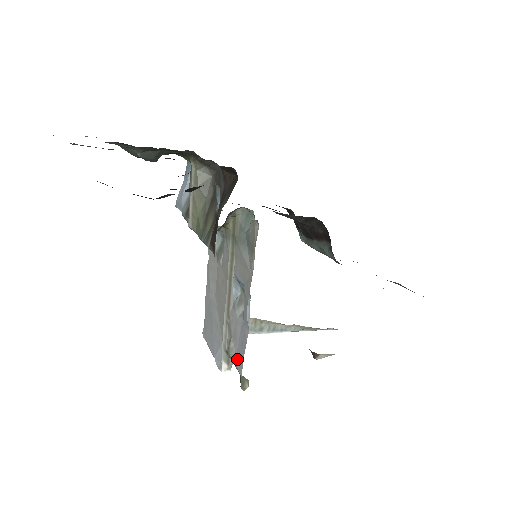
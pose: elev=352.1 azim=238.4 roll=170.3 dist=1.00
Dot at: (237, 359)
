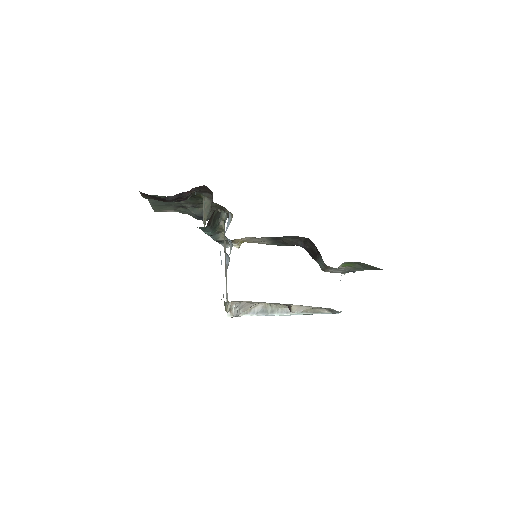
Dot at: occluded
